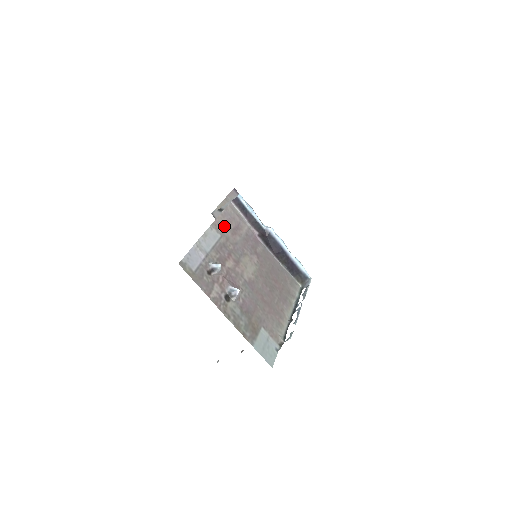
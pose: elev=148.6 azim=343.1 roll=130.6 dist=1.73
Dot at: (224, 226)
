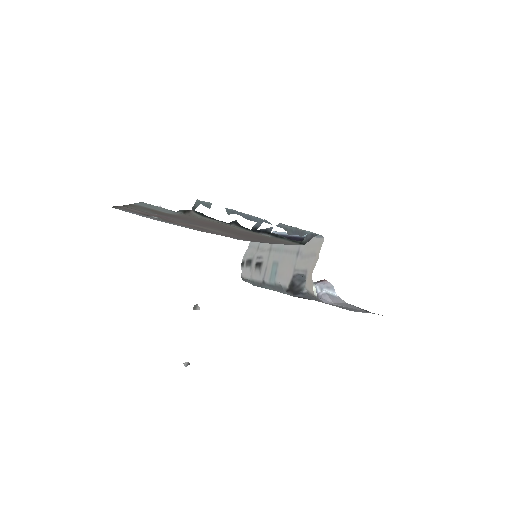
Dot at: occluded
